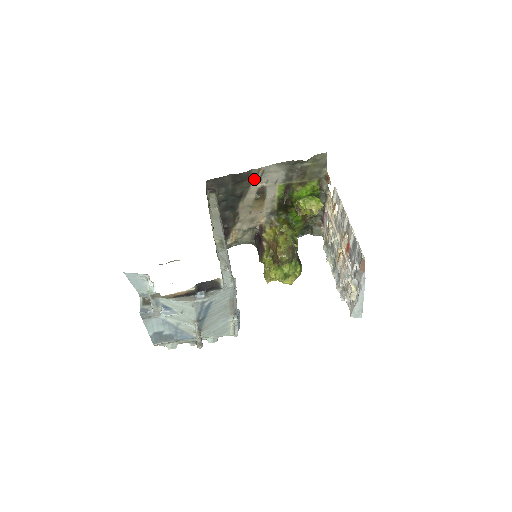
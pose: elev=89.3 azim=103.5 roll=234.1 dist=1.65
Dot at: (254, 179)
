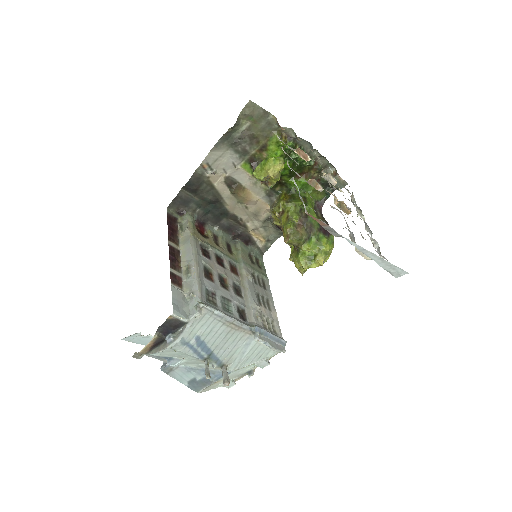
Dot at: (209, 177)
